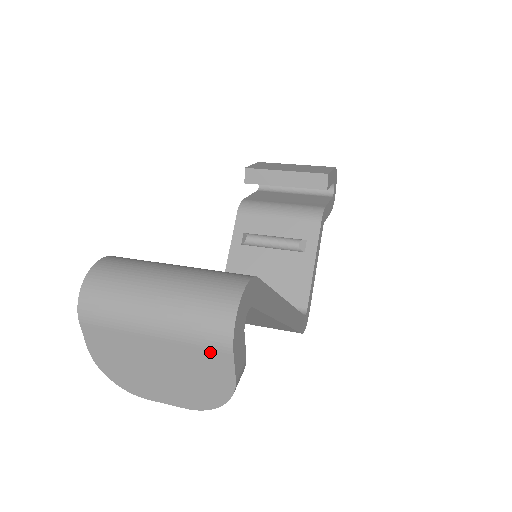
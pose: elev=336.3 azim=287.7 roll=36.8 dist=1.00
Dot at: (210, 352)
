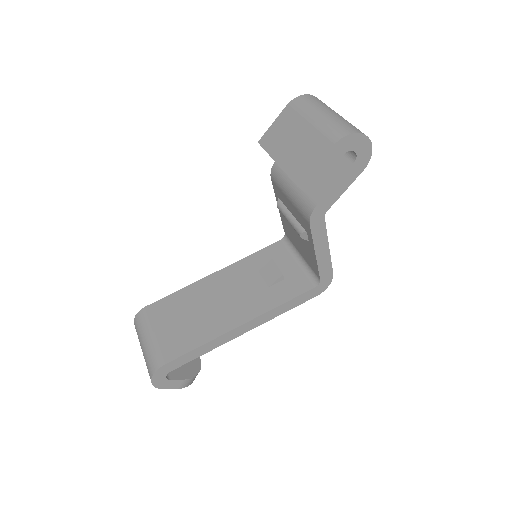
Dot at: occluded
